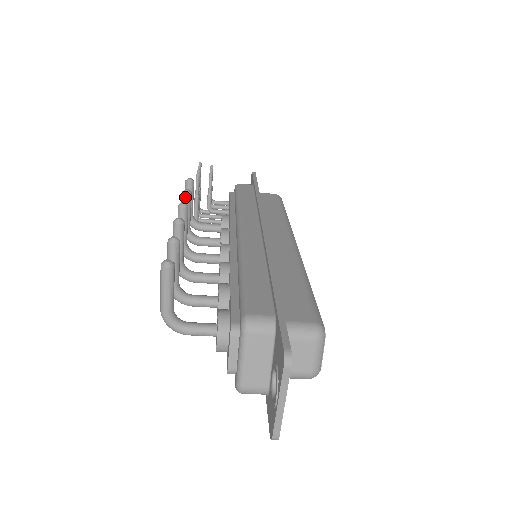
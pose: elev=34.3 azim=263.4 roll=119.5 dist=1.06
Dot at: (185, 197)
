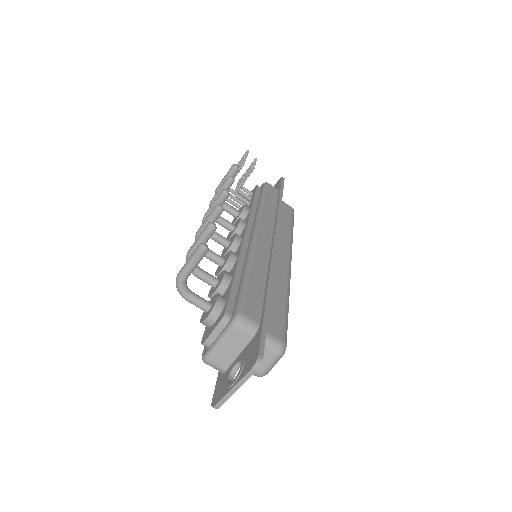
Dot at: (228, 182)
